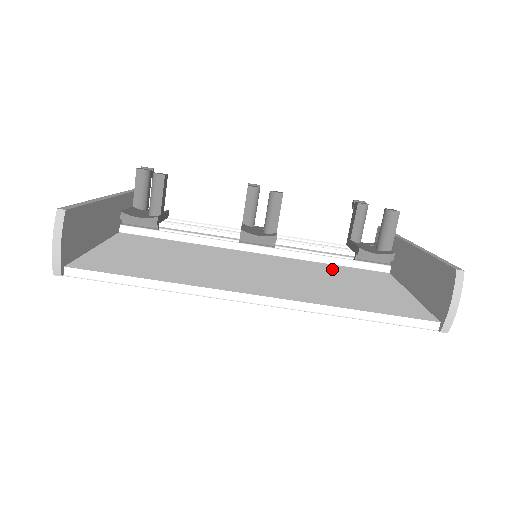
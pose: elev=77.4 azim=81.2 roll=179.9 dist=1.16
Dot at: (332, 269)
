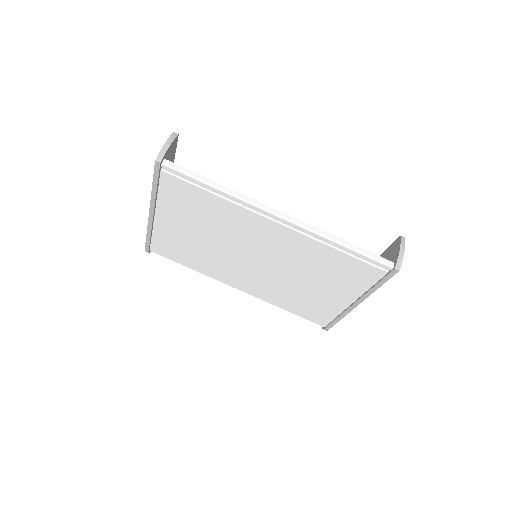
Dot at: occluded
